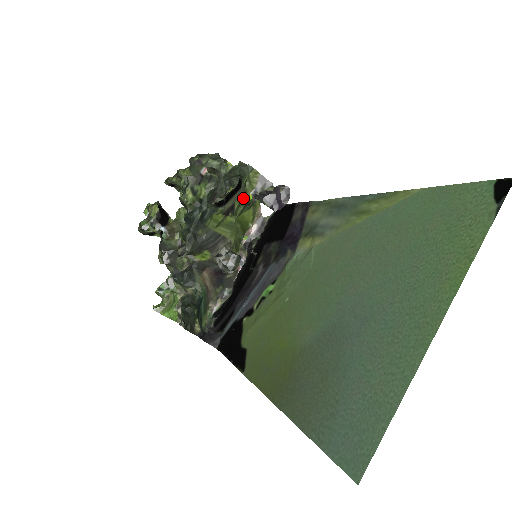
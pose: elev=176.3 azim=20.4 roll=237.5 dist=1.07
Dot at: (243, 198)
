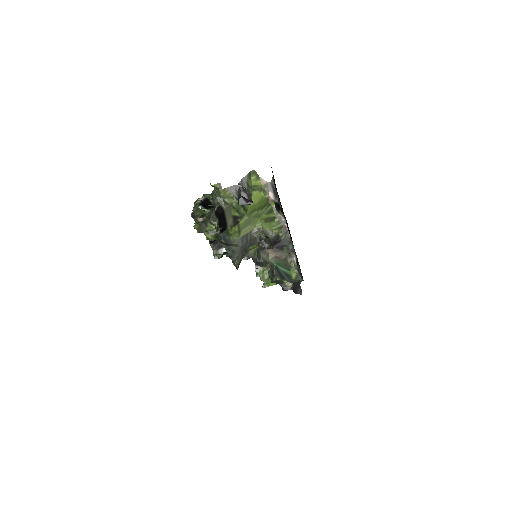
Dot at: (235, 207)
